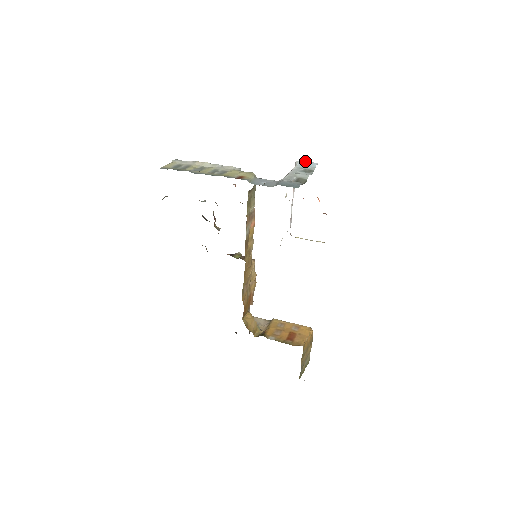
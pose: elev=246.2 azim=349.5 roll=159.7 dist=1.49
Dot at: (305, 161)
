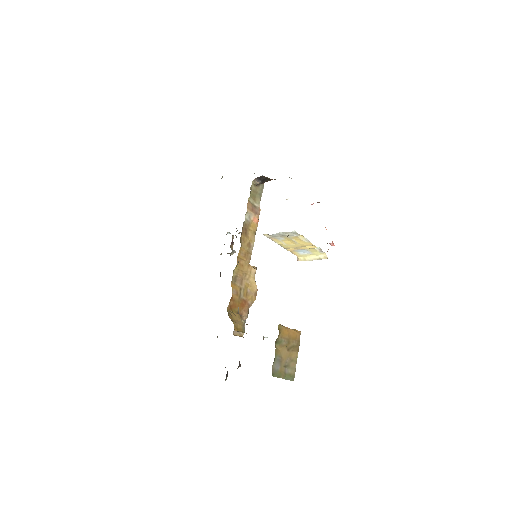
Dot at: occluded
